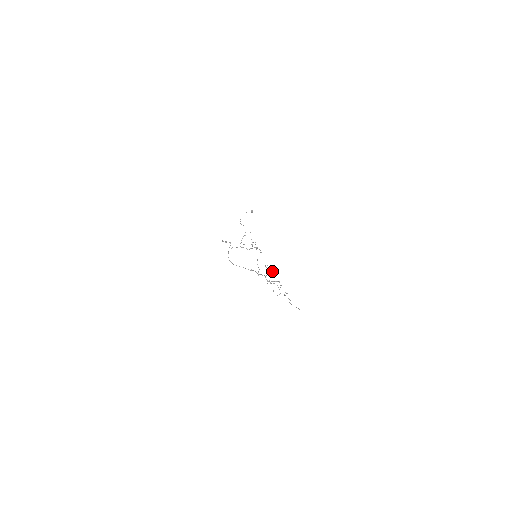
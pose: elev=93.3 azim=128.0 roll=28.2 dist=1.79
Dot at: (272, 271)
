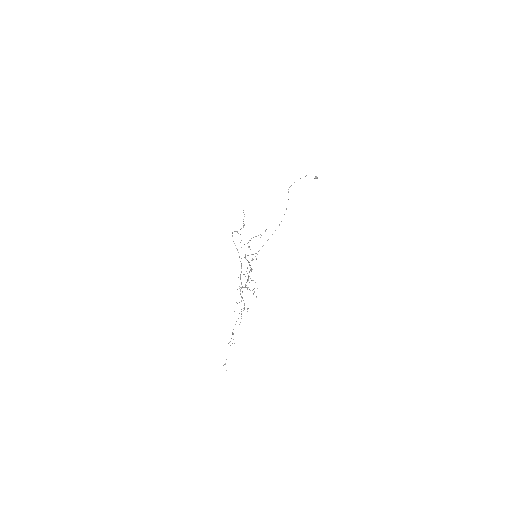
Dot at: occluded
